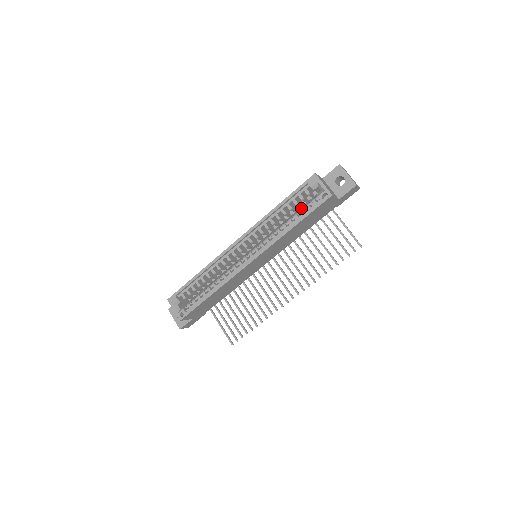
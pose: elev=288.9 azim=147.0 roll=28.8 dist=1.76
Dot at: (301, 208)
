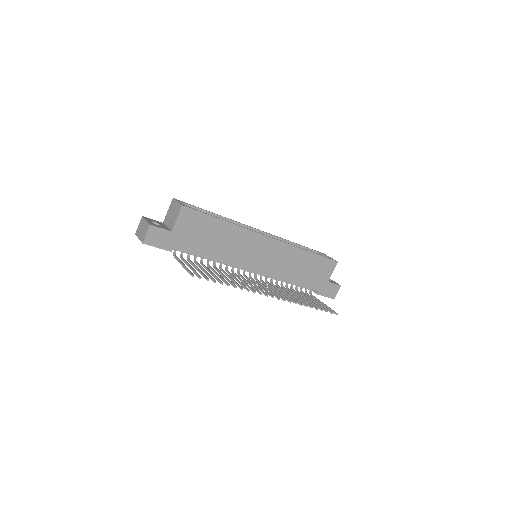
Dot at: occluded
